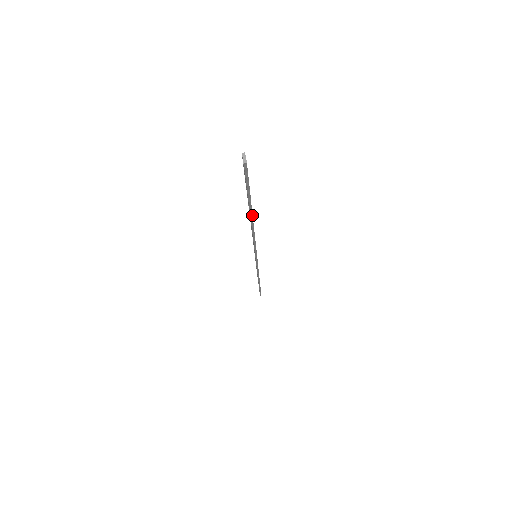
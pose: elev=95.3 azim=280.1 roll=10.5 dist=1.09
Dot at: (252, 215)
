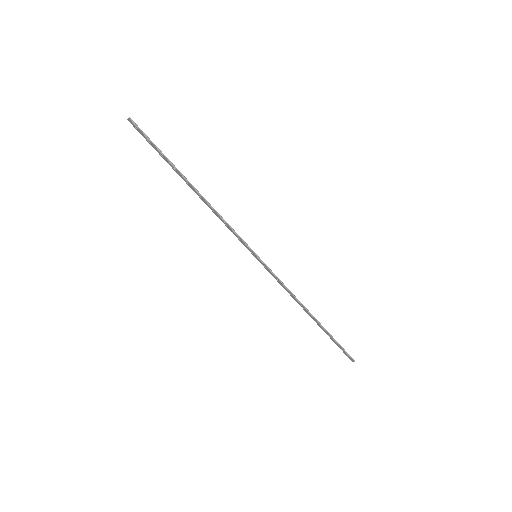
Dot at: (185, 178)
